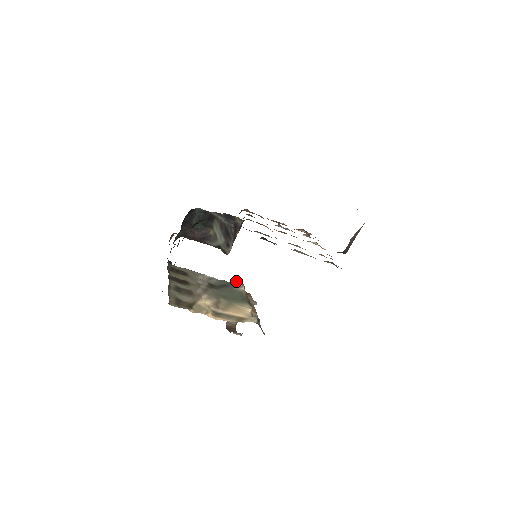
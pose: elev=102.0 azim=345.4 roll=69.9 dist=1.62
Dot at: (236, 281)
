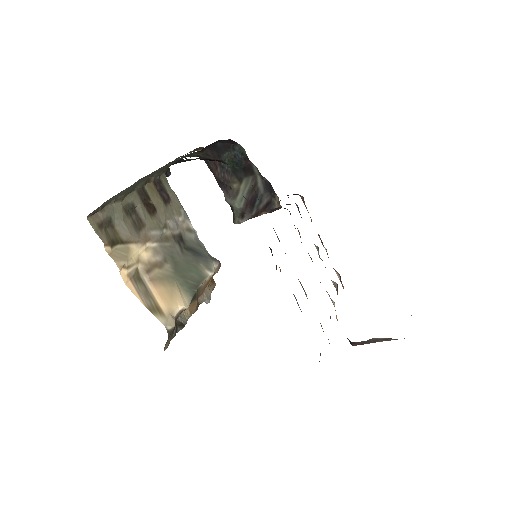
Dot at: occluded
